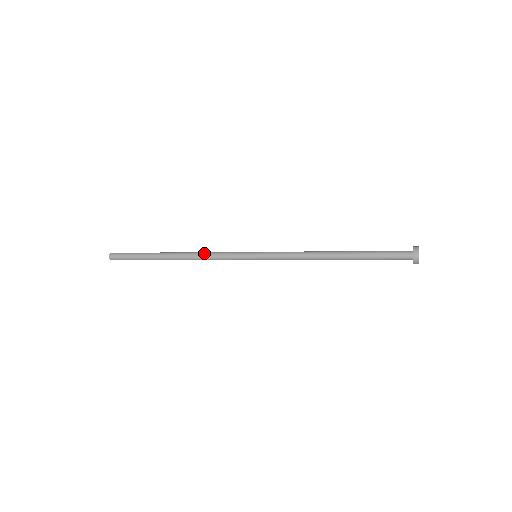
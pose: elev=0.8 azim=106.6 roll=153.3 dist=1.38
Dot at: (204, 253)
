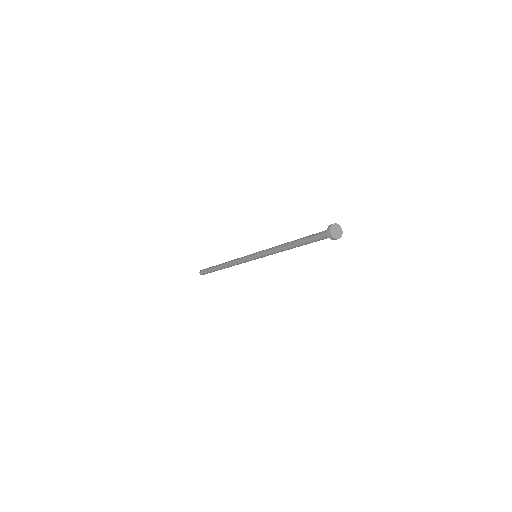
Dot at: (234, 259)
